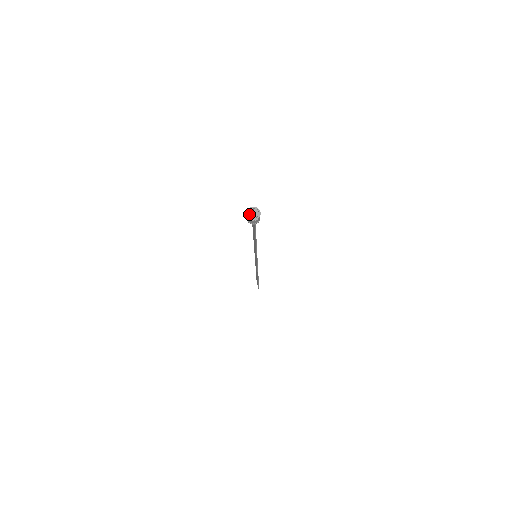
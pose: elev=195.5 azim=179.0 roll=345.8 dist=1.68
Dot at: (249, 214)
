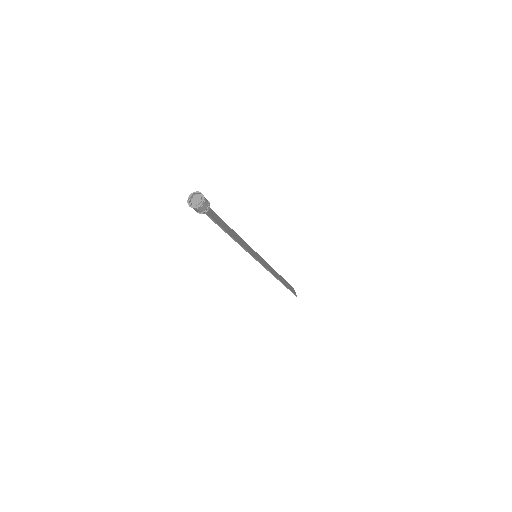
Dot at: (191, 201)
